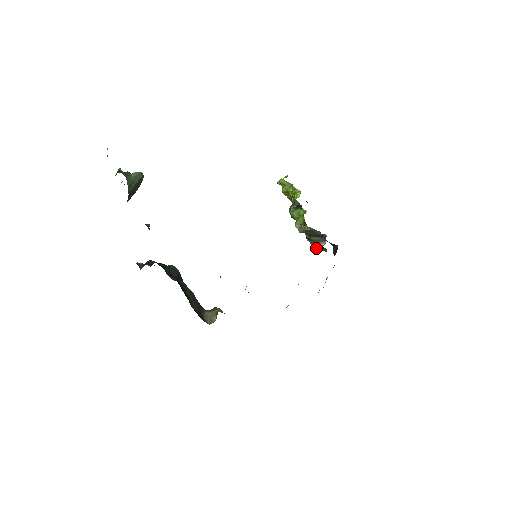
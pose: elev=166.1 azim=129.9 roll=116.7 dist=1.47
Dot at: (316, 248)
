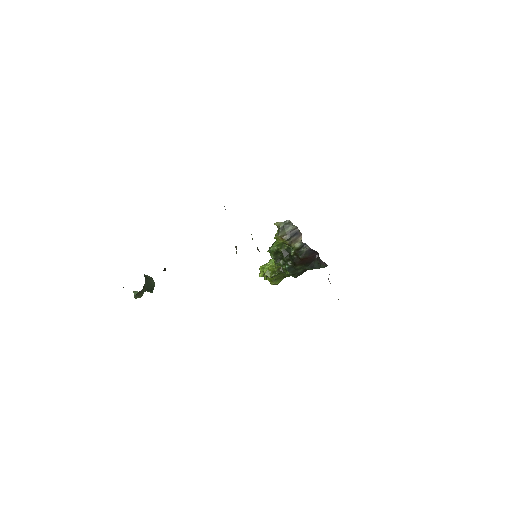
Dot at: (301, 253)
